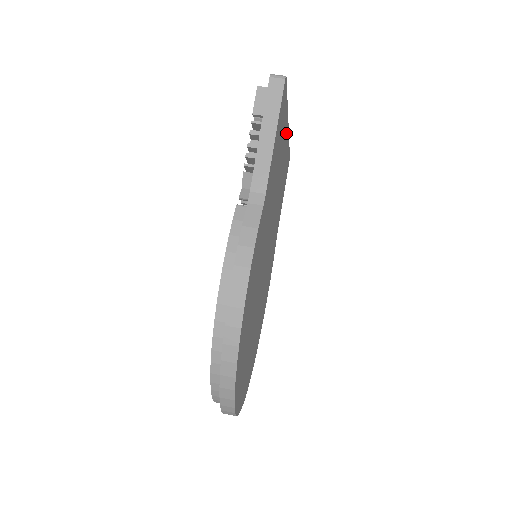
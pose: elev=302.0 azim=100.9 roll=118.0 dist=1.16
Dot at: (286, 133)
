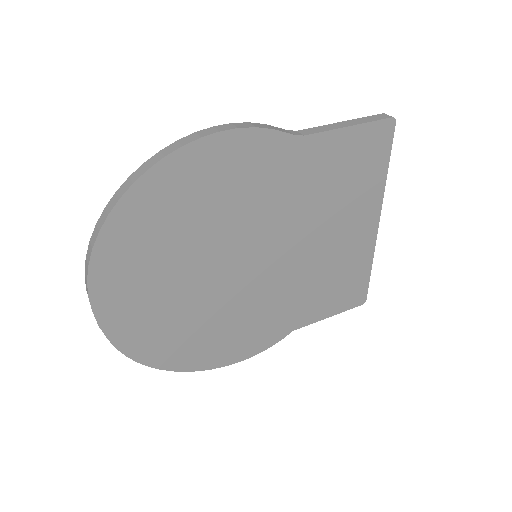
Dot at: (371, 216)
